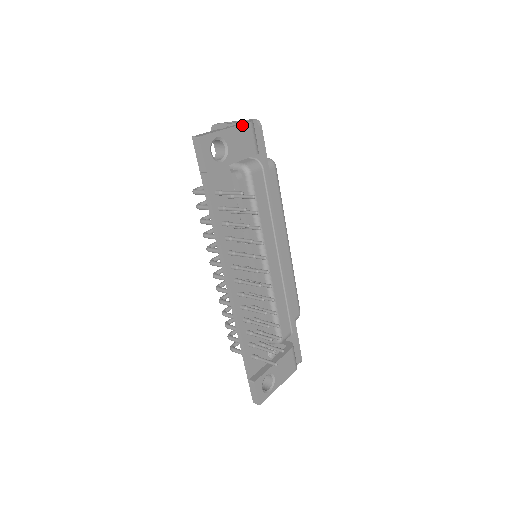
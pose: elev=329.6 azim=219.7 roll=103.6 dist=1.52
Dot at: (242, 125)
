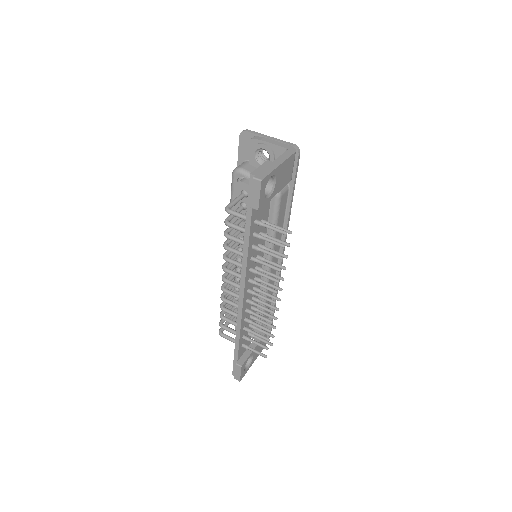
Dot at: (289, 157)
